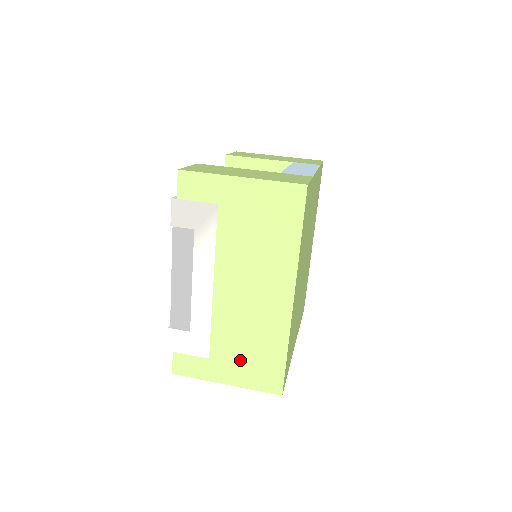
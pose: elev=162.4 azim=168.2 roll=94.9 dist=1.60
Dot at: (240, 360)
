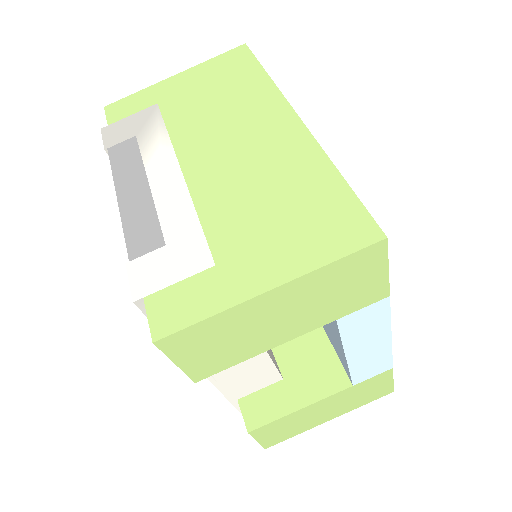
Dot at: (271, 232)
